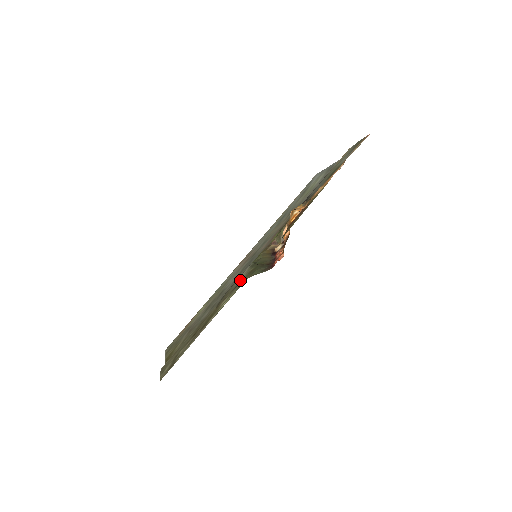
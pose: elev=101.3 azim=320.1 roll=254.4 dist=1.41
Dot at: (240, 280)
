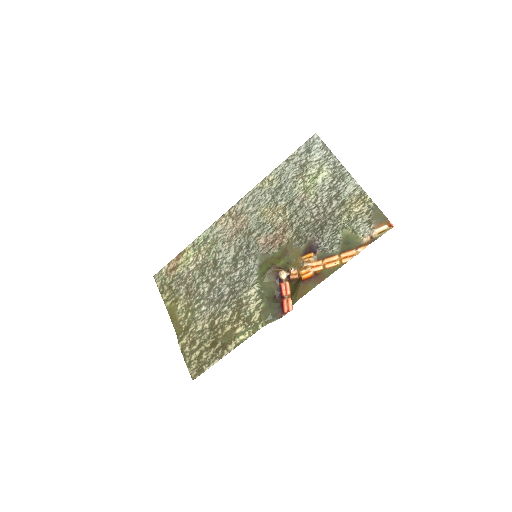
Dot at: (253, 311)
